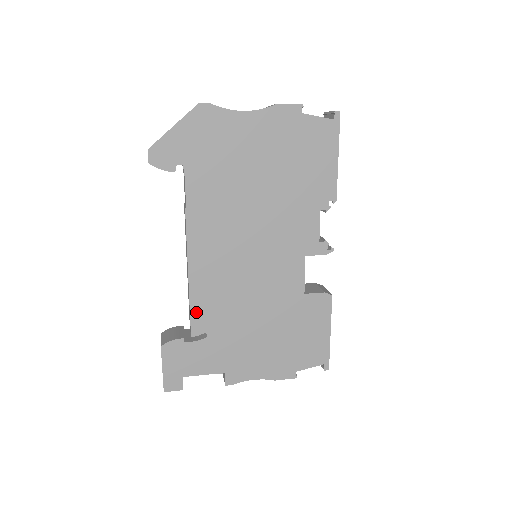
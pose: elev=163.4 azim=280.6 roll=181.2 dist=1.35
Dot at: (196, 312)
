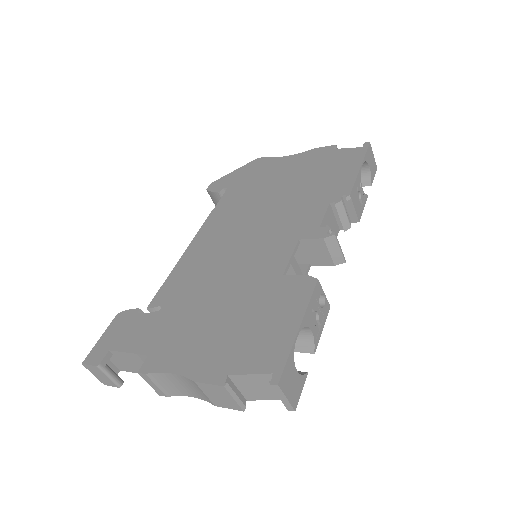
Dot at: (167, 285)
